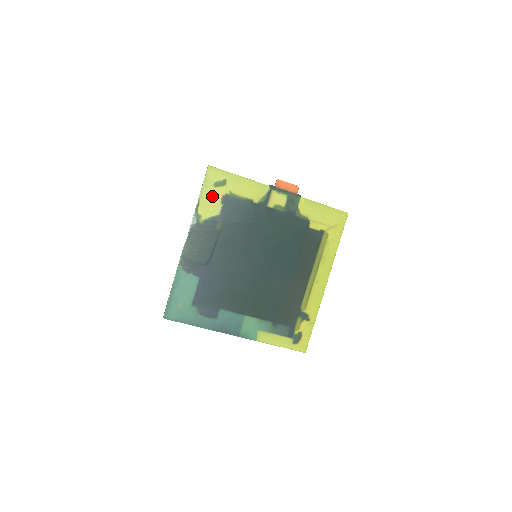
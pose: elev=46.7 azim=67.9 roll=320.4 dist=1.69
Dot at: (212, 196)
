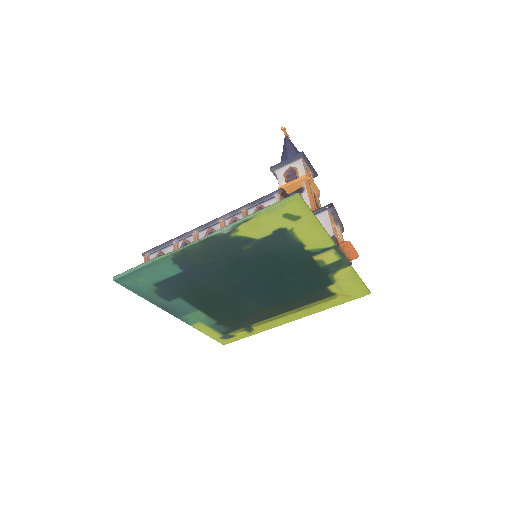
Dot at: (270, 222)
